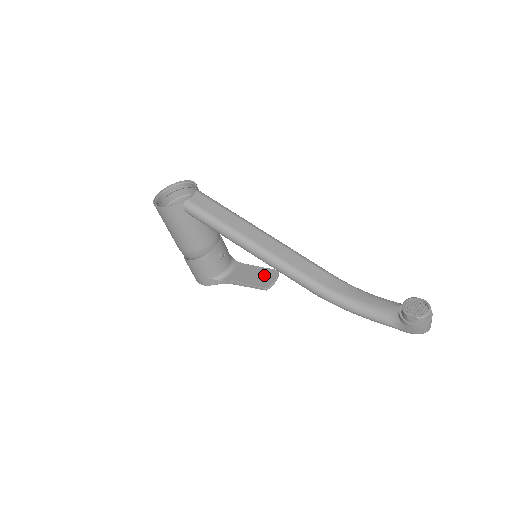
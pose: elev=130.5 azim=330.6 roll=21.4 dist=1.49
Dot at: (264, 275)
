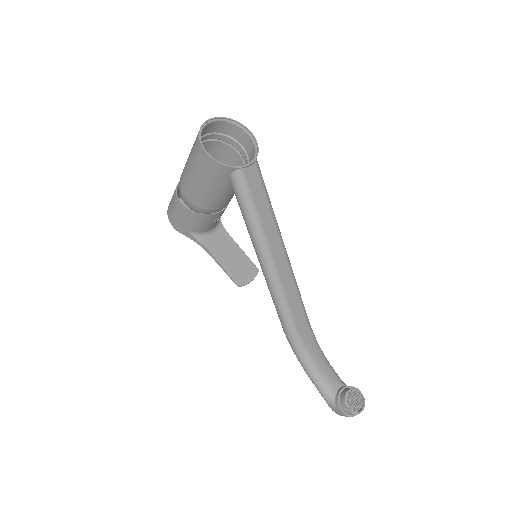
Dot at: (244, 266)
